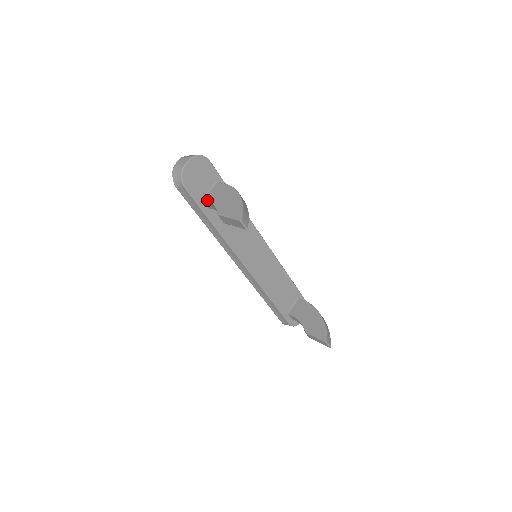
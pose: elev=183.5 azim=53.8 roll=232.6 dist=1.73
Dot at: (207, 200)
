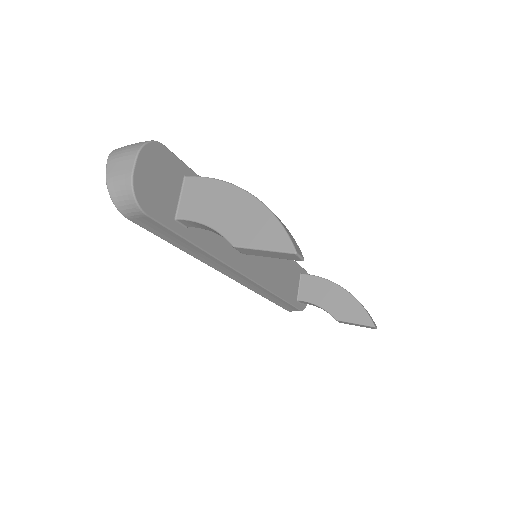
Dot at: (188, 219)
